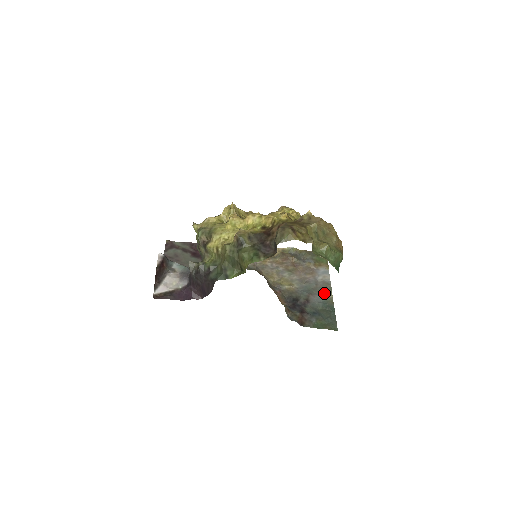
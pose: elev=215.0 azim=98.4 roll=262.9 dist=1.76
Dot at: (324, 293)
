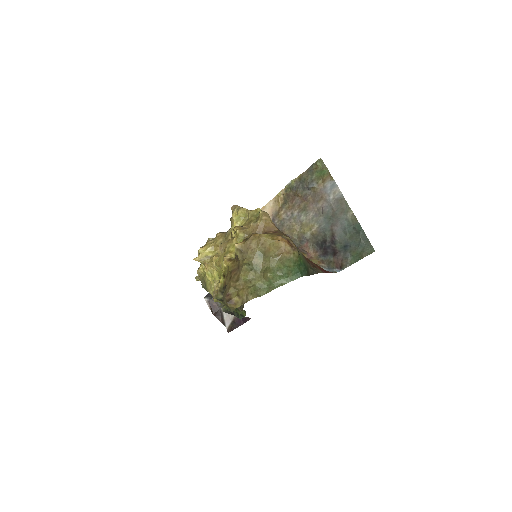
Dot at: (343, 215)
